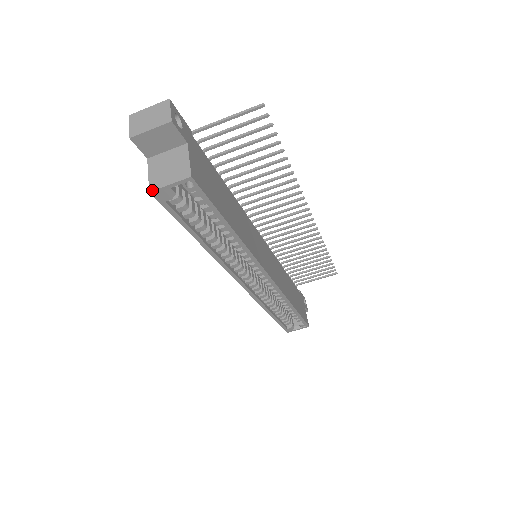
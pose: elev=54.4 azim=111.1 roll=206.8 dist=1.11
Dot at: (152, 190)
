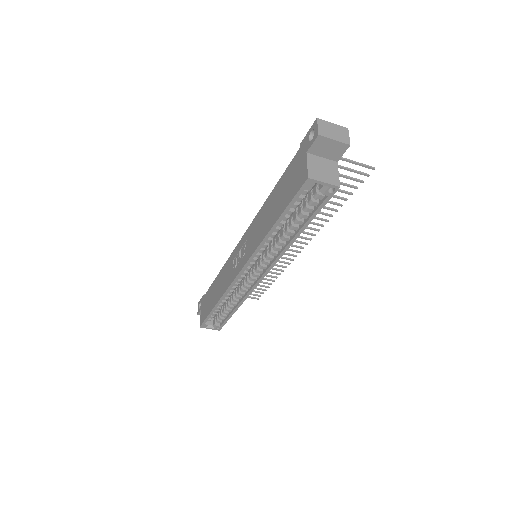
Dot at: (311, 178)
